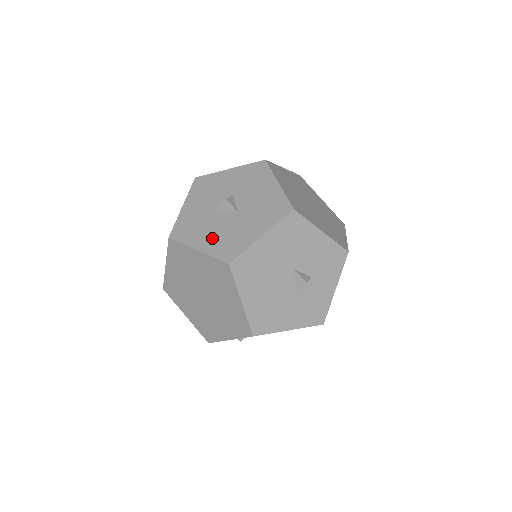
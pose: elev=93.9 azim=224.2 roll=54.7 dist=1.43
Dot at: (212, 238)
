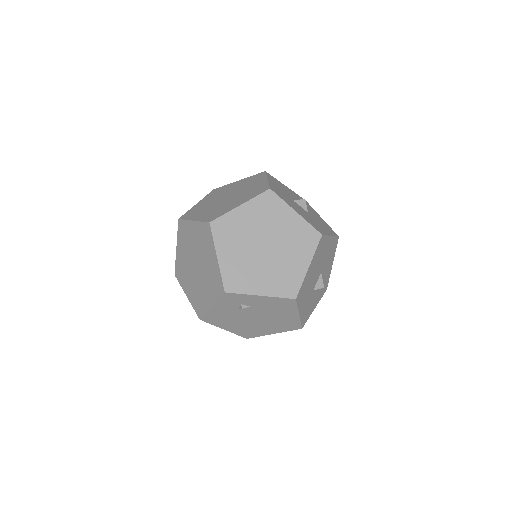
Dot at: (302, 213)
